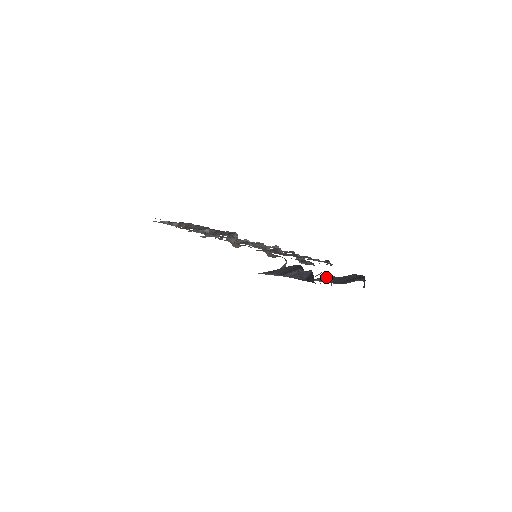
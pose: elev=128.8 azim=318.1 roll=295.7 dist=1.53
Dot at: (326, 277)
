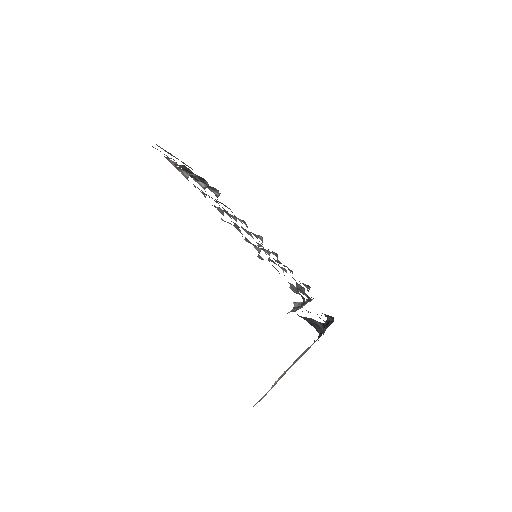
Dot at: occluded
